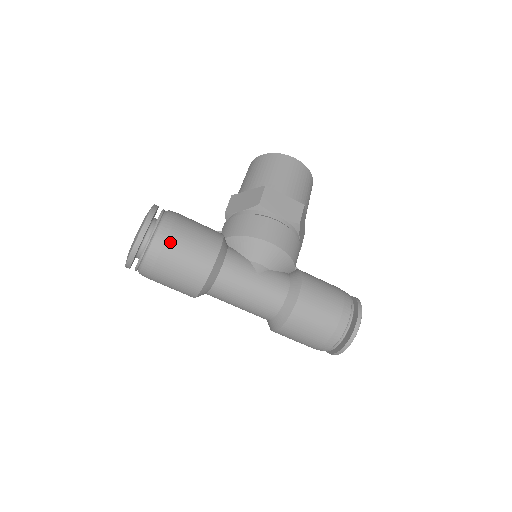
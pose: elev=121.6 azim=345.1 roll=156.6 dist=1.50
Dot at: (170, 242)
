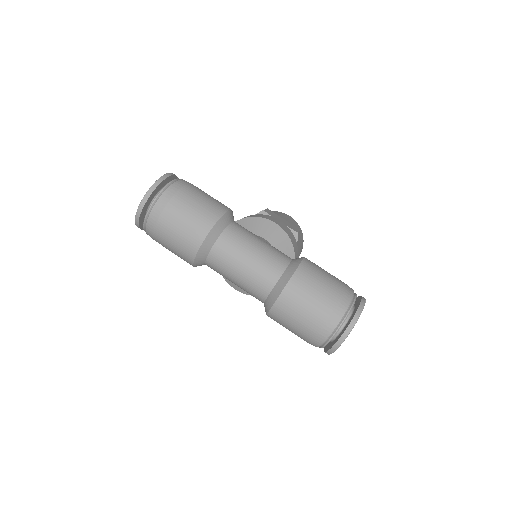
Dot at: (188, 187)
